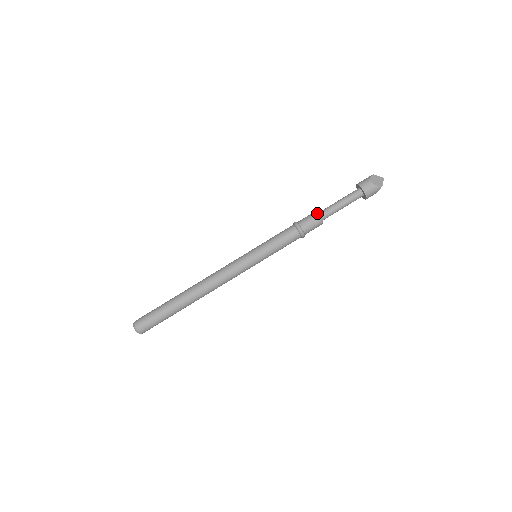
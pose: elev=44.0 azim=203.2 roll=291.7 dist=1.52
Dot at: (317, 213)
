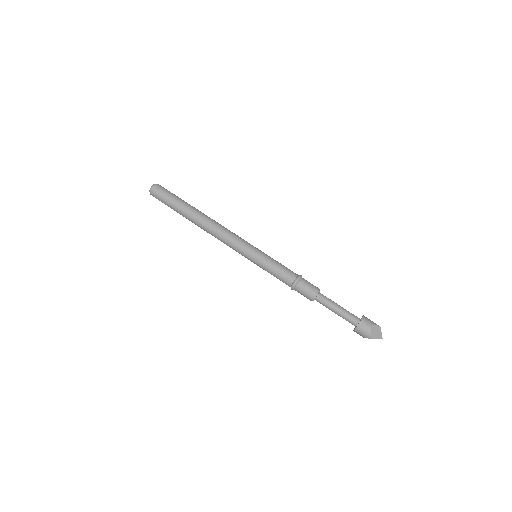
Dot at: (319, 290)
